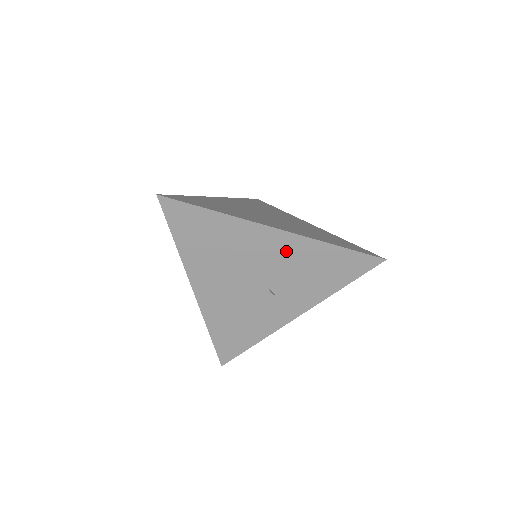
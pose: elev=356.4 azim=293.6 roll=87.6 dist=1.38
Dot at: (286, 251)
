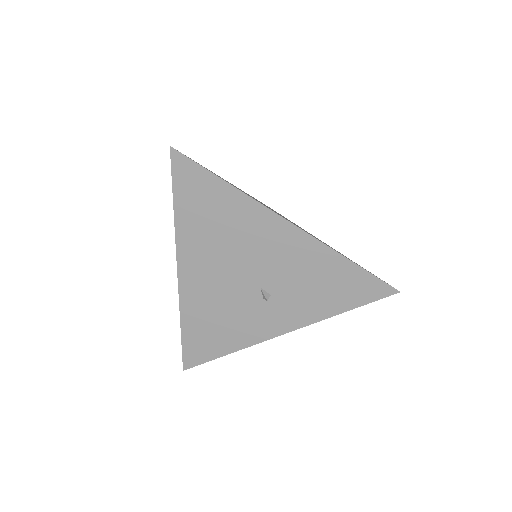
Dot at: (293, 251)
